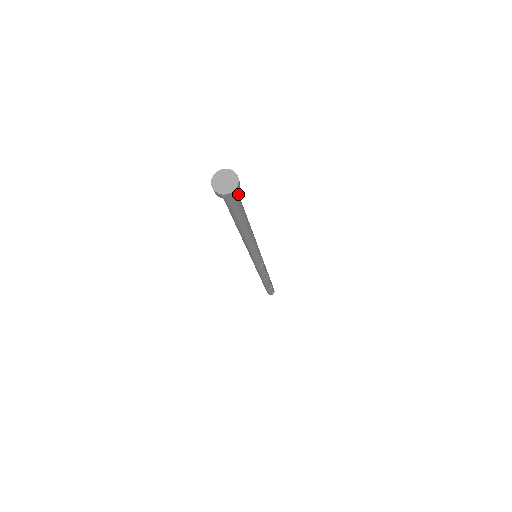
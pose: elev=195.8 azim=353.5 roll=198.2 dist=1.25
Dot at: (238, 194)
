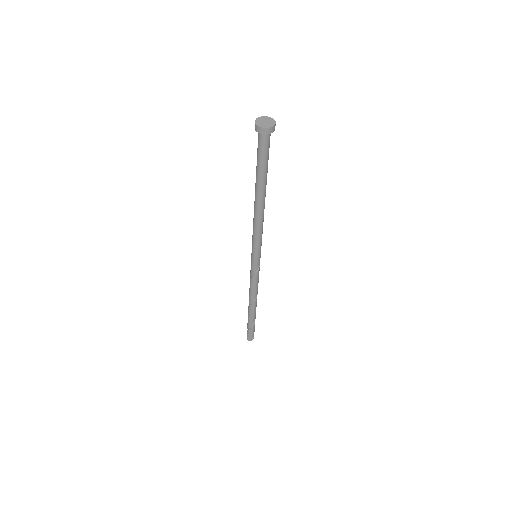
Dot at: (269, 145)
